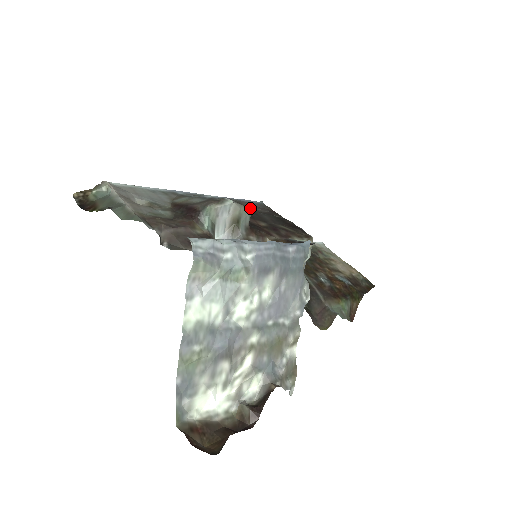
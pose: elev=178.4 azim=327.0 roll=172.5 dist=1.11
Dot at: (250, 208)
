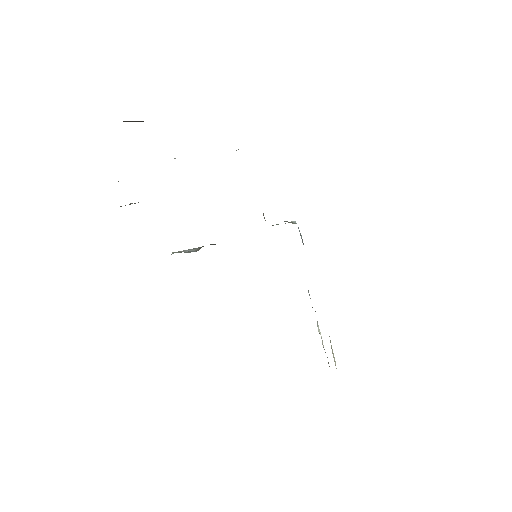
Dot at: occluded
